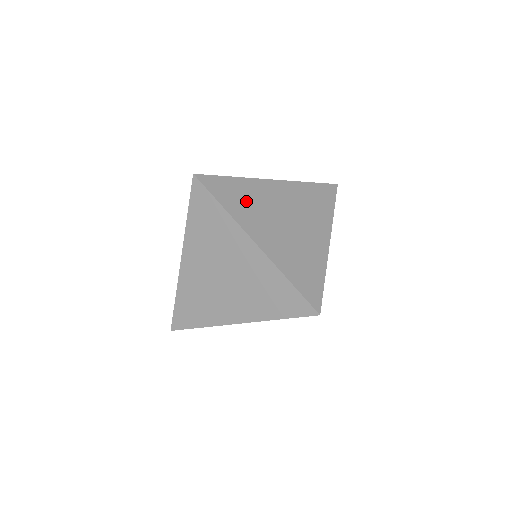
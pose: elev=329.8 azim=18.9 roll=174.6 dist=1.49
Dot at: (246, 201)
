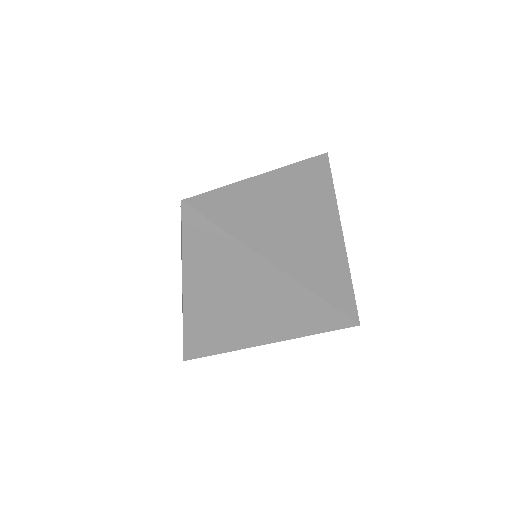
Dot at: occluded
